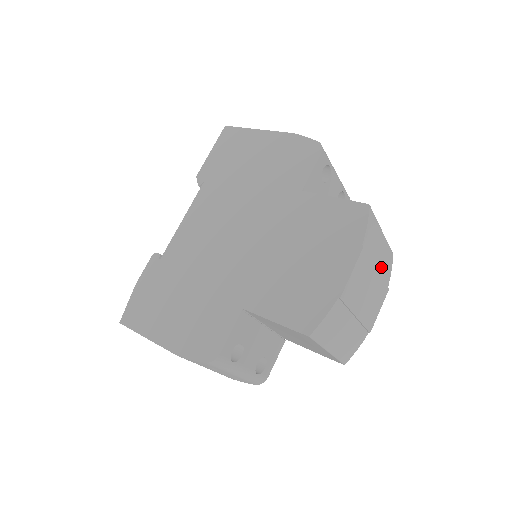
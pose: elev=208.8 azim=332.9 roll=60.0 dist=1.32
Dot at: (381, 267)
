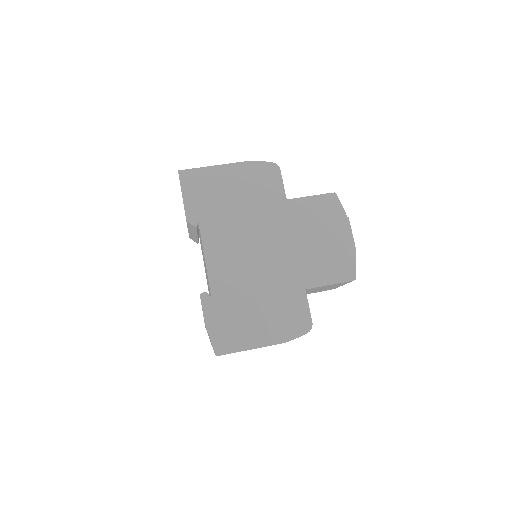
Dot at: occluded
